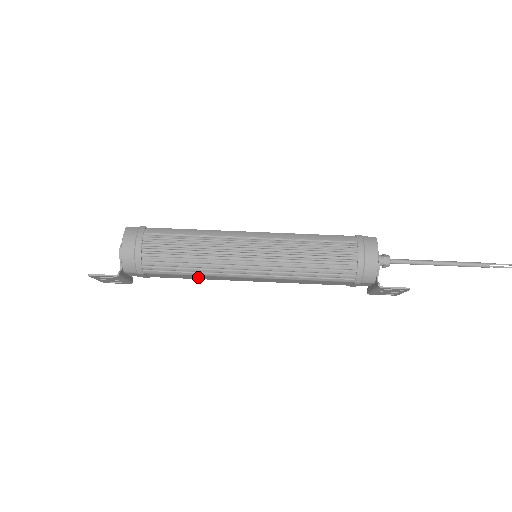
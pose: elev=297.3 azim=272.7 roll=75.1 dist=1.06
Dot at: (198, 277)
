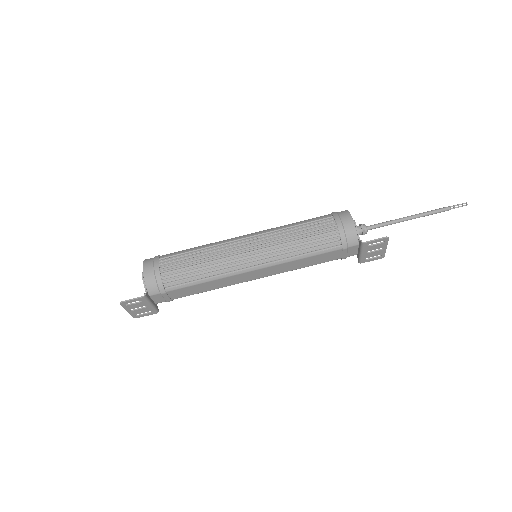
Dot at: (212, 285)
